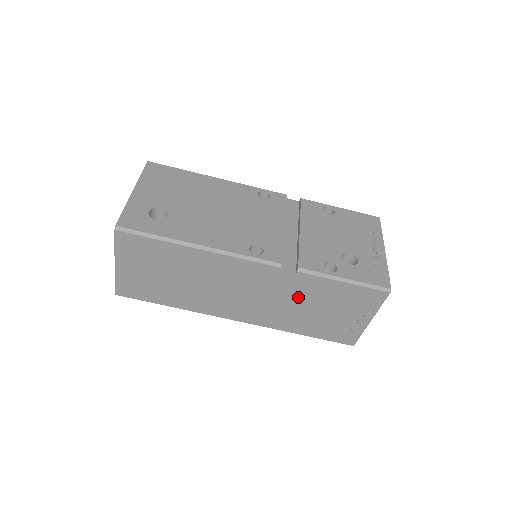
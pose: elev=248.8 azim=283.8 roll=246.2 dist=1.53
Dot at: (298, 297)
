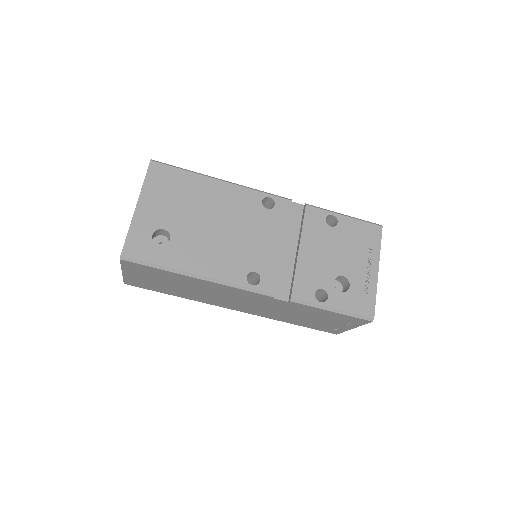
Dot at: (289, 310)
